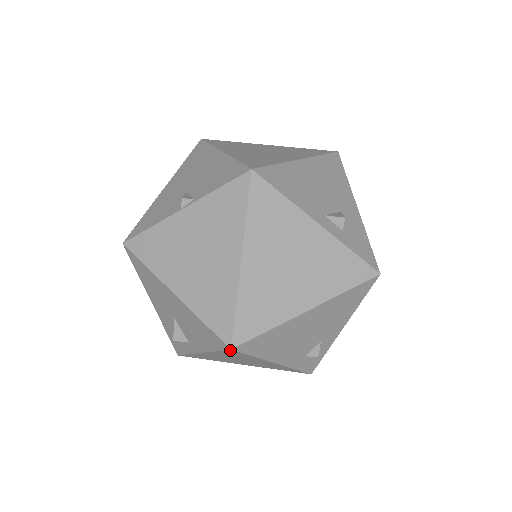
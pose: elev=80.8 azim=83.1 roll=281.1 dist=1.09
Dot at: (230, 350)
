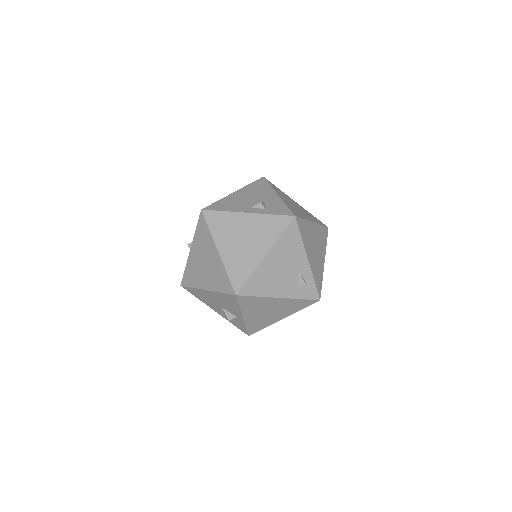
Dot at: (238, 297)
